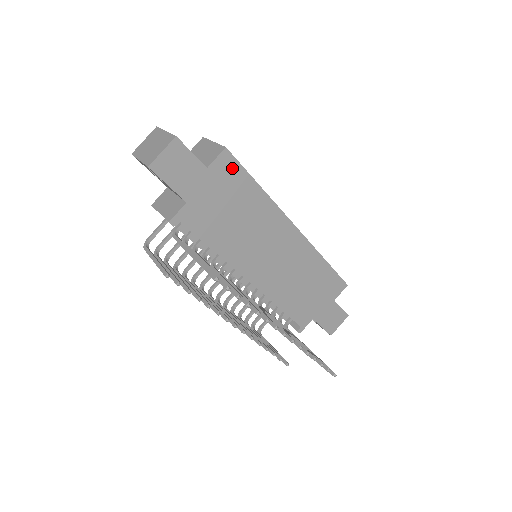
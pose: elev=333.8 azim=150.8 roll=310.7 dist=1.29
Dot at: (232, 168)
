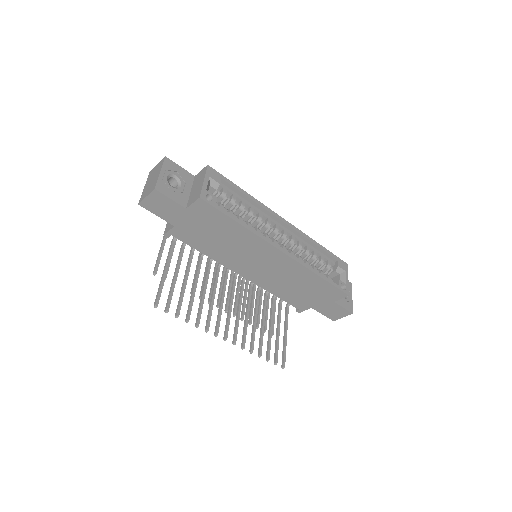
Dot at: (209, 210)
